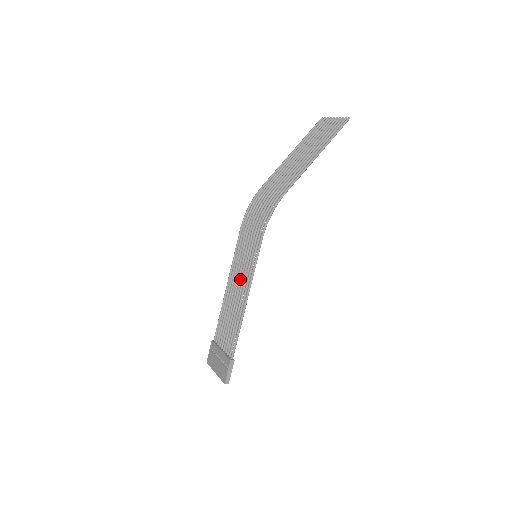
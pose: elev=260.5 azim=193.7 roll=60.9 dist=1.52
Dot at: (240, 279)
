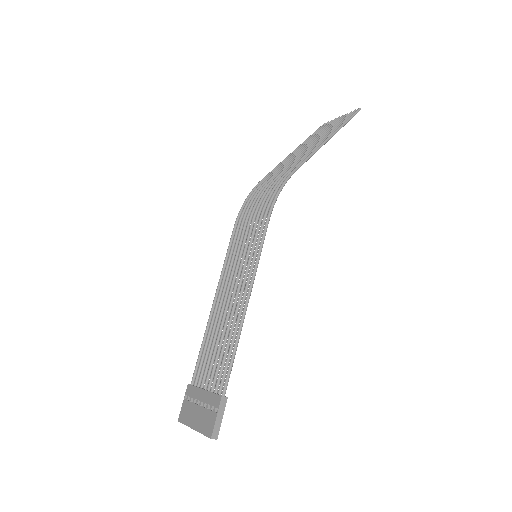
Dot at: (235, 282)
